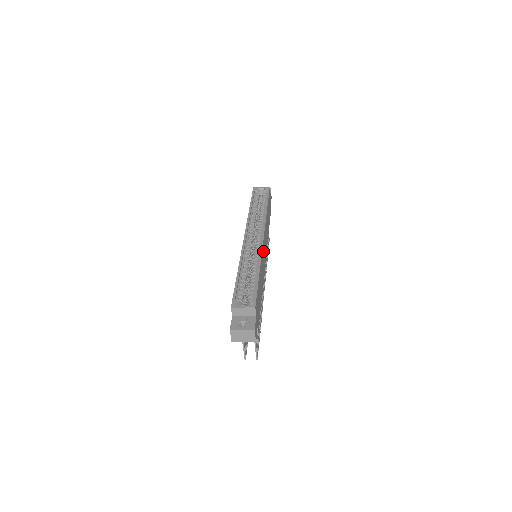
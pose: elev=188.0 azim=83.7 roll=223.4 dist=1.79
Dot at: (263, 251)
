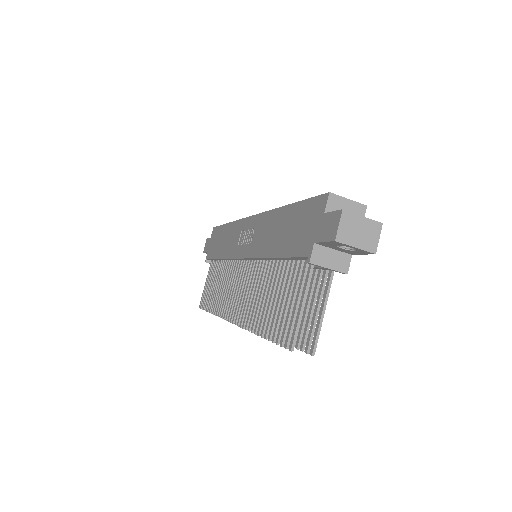
Dot at: occluded
